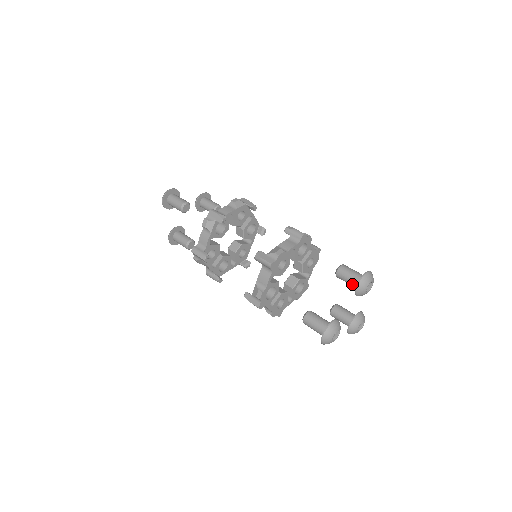
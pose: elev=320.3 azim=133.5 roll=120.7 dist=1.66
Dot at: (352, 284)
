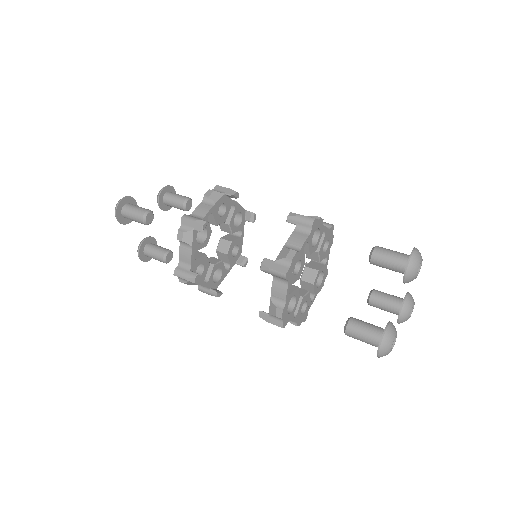
Dot at: (395, 270)
